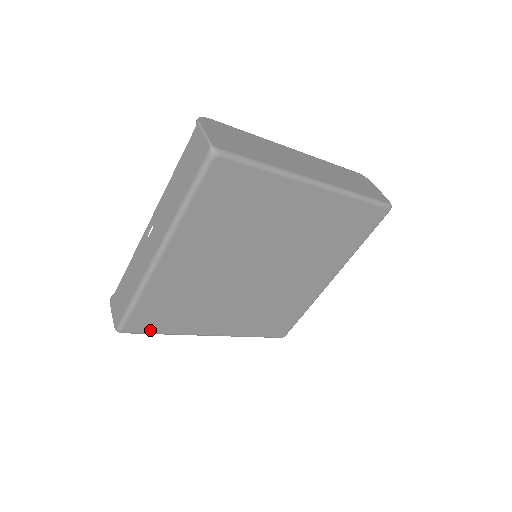
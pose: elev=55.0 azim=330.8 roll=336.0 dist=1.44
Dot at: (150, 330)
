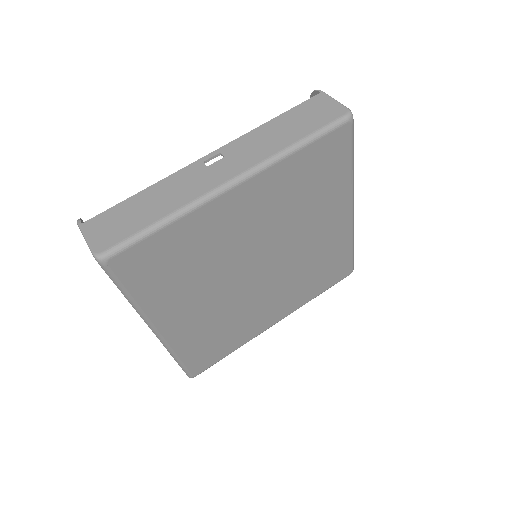
Dot at: (127, 281)
